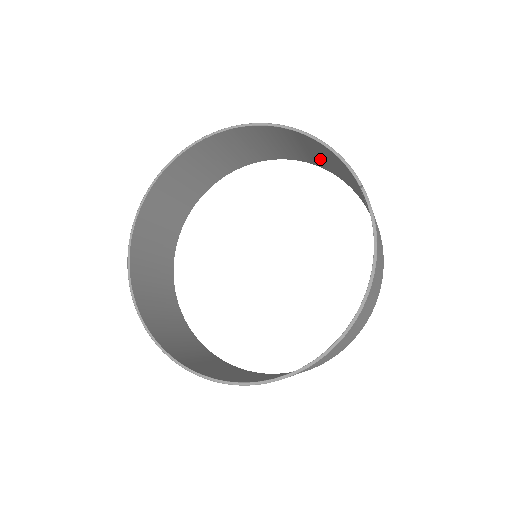
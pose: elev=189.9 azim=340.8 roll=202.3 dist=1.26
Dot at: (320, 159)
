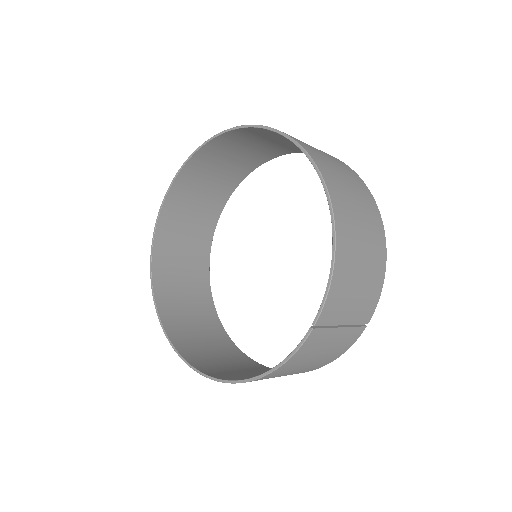
Dot at: (368, 248)
